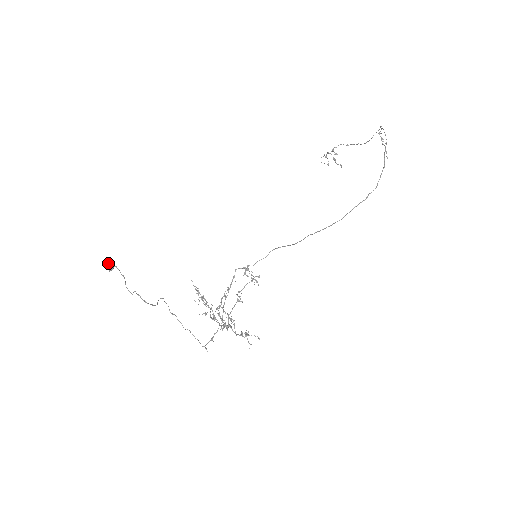
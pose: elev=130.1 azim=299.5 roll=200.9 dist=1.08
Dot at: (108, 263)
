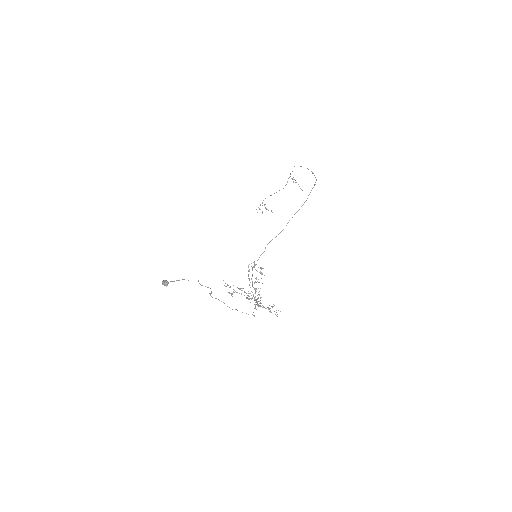
Dot at: (163, 281)
